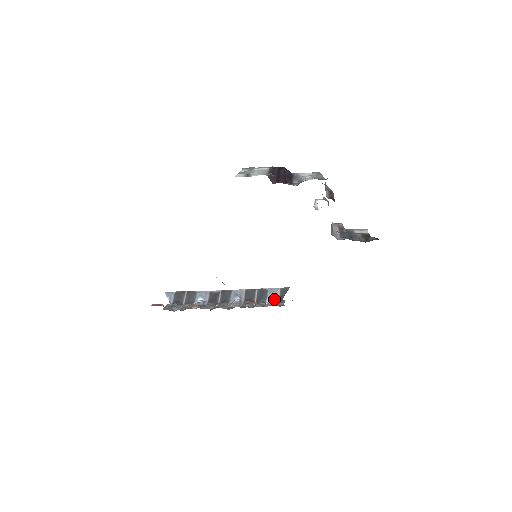
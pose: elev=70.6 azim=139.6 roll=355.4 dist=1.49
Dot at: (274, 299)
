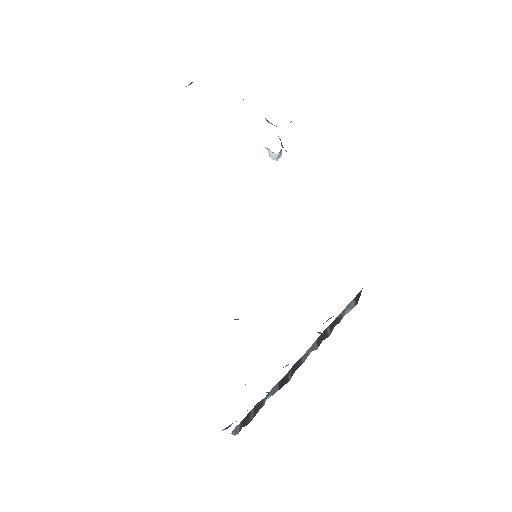
Dot at: occluded
